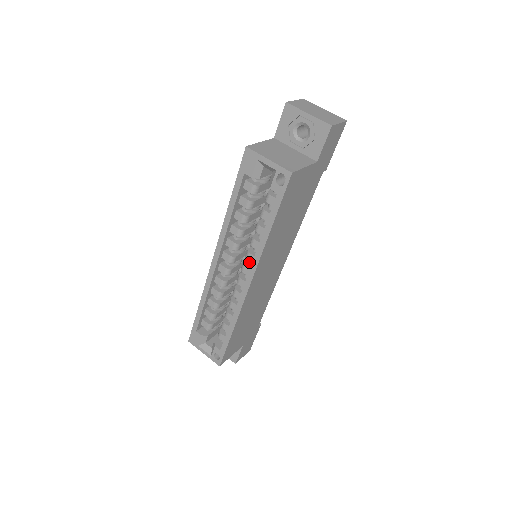
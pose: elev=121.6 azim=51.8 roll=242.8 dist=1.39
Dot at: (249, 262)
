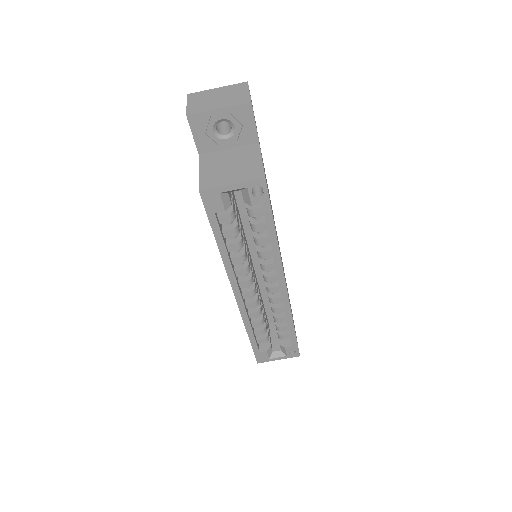
Dot at: (268, 271)
